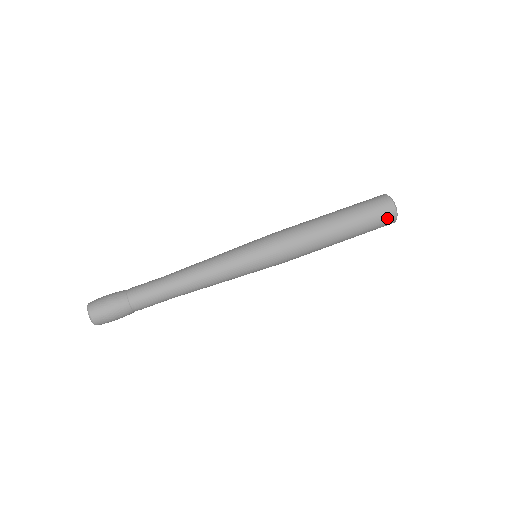
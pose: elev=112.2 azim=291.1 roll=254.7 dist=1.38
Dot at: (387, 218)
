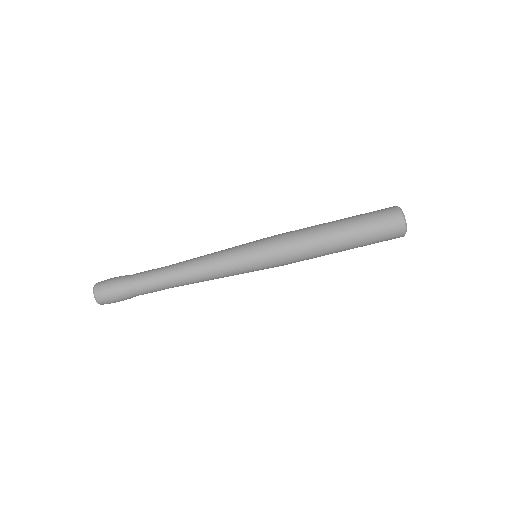
Dot at: occluded
